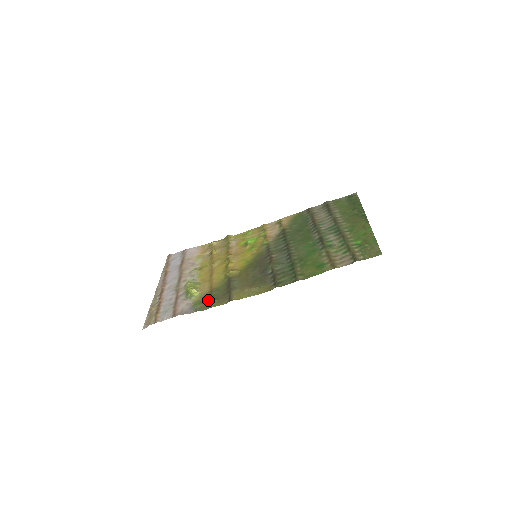
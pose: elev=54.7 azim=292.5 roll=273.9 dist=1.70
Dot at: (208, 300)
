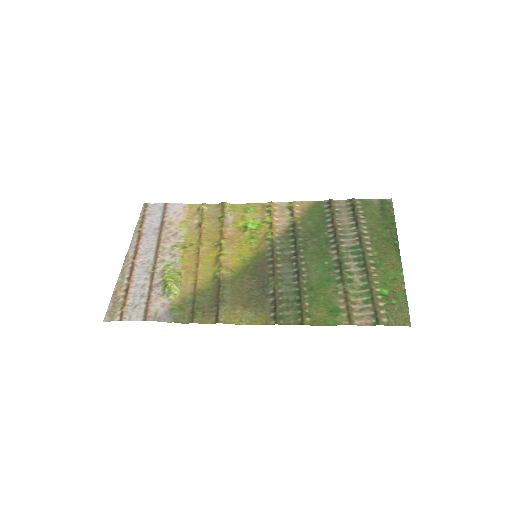
Dot at: (190, 308)
